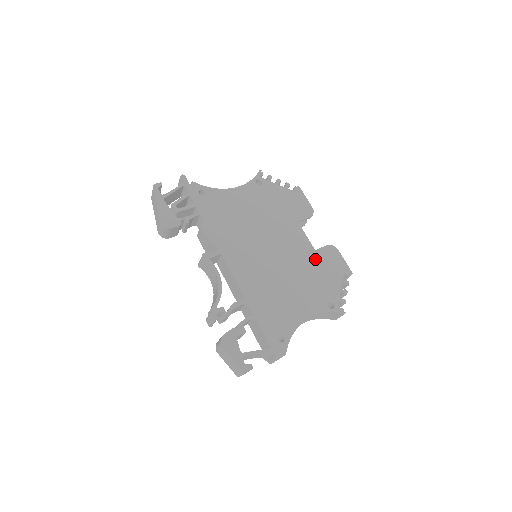
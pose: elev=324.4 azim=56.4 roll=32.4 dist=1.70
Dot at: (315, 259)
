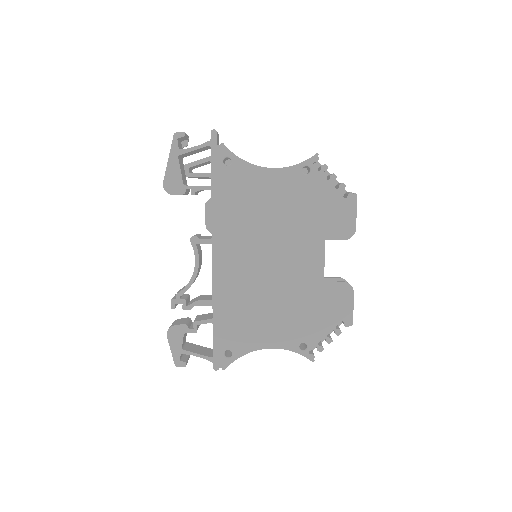
Dot at: (317, 291)
